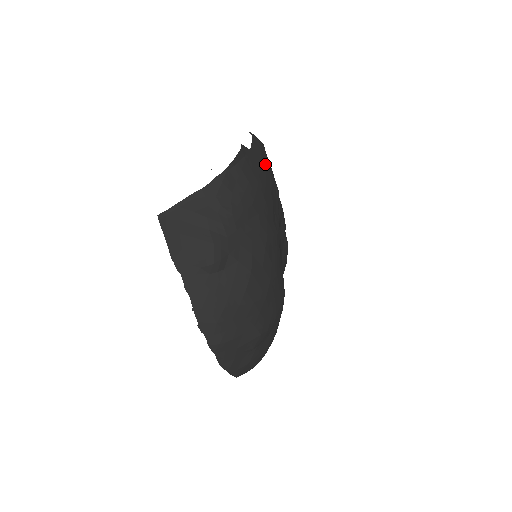
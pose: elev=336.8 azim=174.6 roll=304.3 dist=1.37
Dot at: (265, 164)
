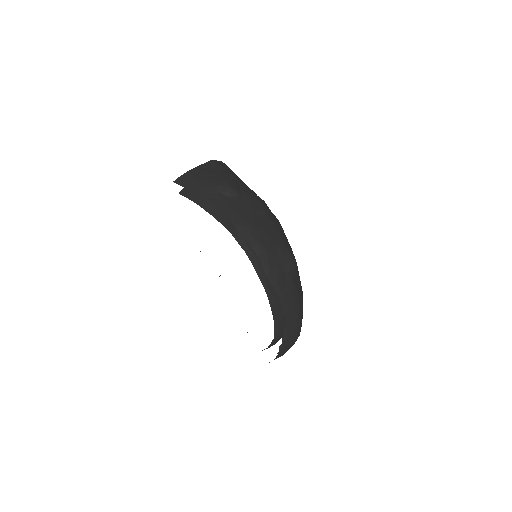
Dot at: occluded
